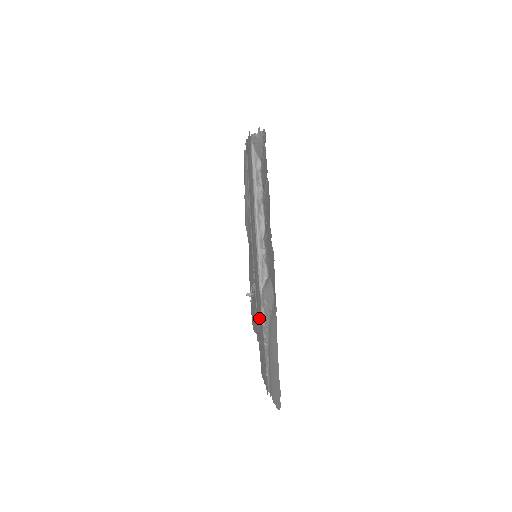
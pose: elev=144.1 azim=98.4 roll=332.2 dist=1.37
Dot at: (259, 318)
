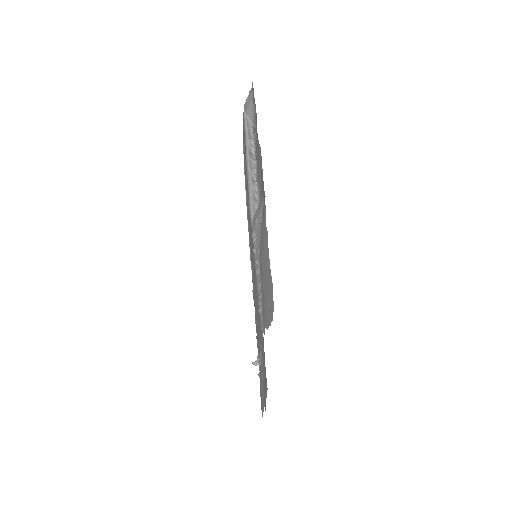
Dot at: (253, 266)
